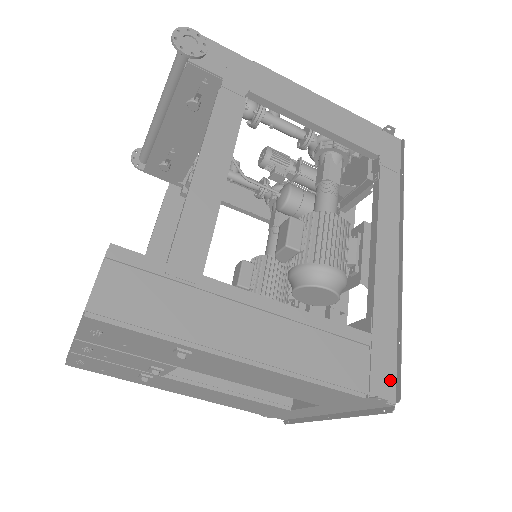
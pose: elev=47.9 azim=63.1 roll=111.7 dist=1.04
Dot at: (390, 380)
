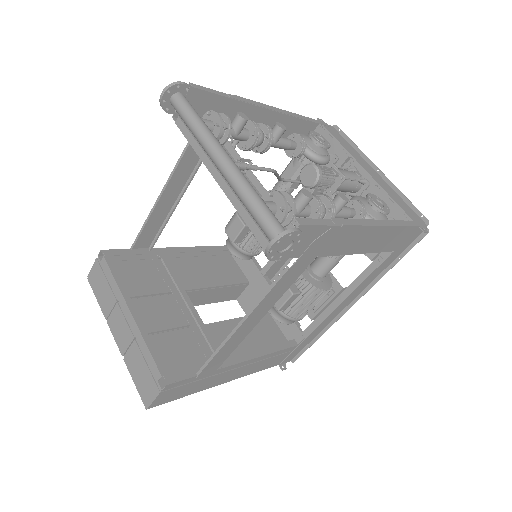
Dot at: (294, 356)
